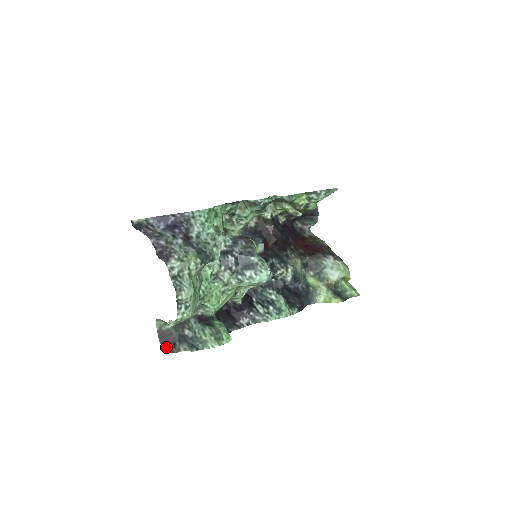
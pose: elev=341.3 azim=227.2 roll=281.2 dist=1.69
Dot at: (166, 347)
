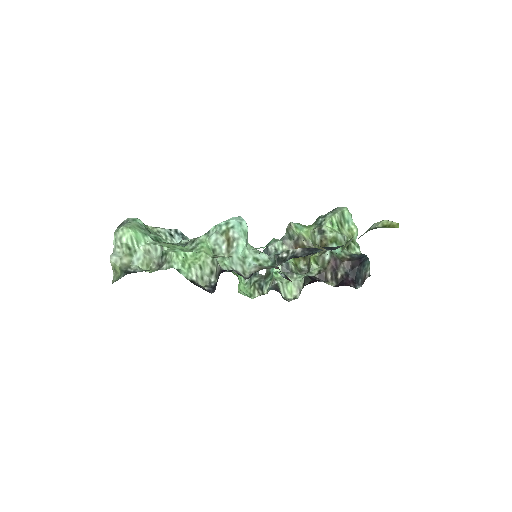
Dot at: occluded
